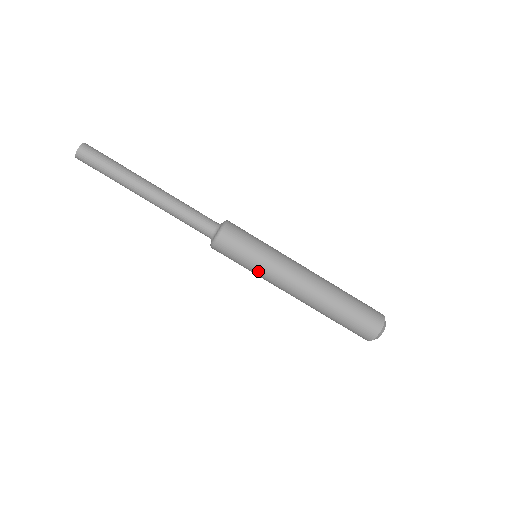
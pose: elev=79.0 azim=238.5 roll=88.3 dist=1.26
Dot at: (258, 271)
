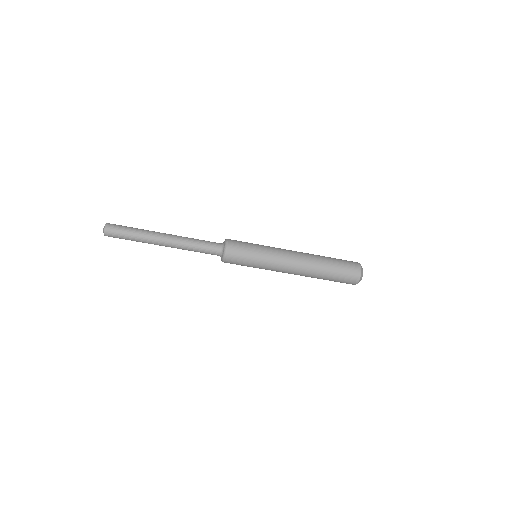
Dot at: occluded
